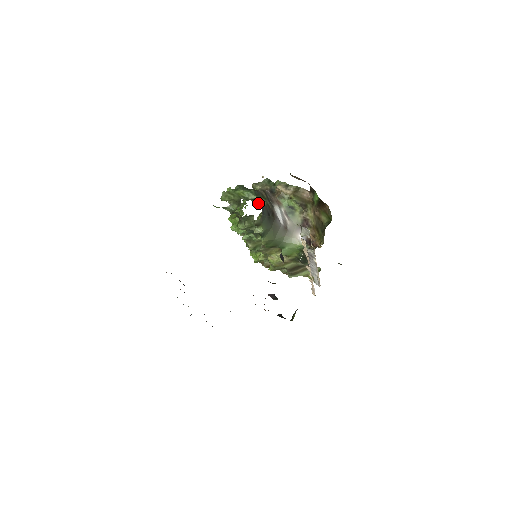
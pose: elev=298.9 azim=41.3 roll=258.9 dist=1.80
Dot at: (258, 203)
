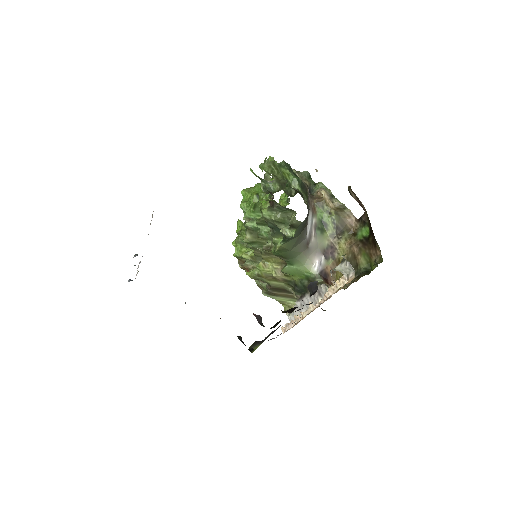
Dot at: (290, 195)
